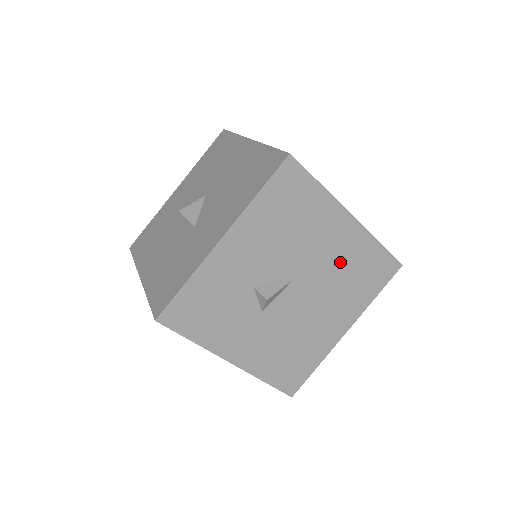
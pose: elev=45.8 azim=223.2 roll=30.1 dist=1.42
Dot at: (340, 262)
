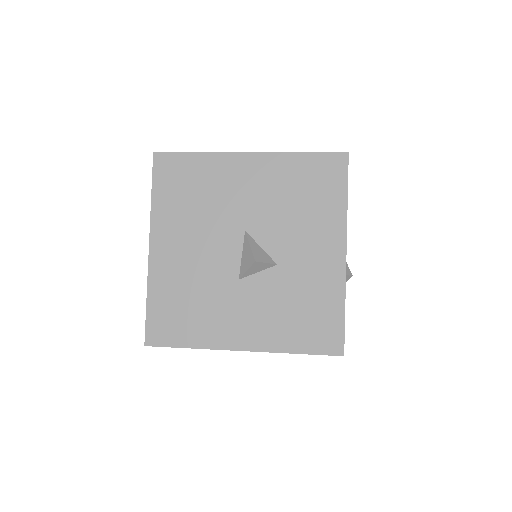
Dot at: occluded
